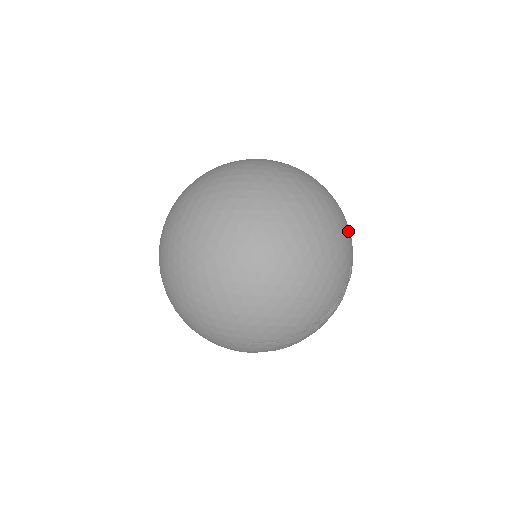
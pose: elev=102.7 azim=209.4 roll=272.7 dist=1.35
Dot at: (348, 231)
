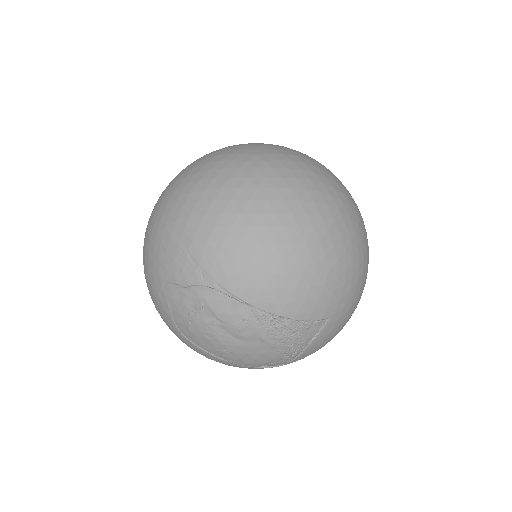
Dot at: (356, 298)
